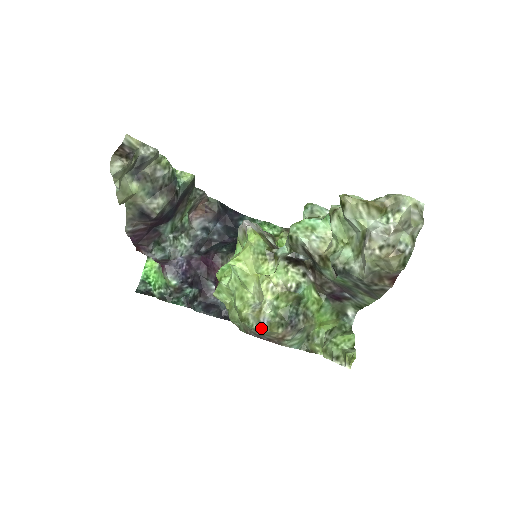
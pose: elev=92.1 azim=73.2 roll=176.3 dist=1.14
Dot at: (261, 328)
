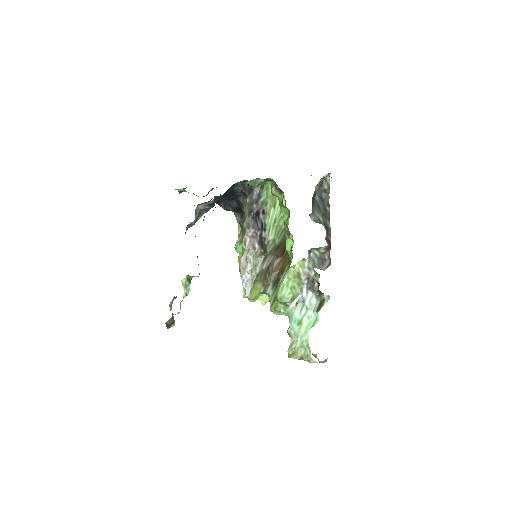
Dot at: occluded
